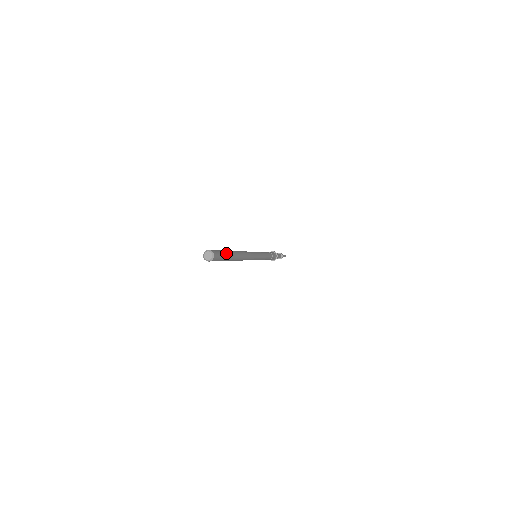
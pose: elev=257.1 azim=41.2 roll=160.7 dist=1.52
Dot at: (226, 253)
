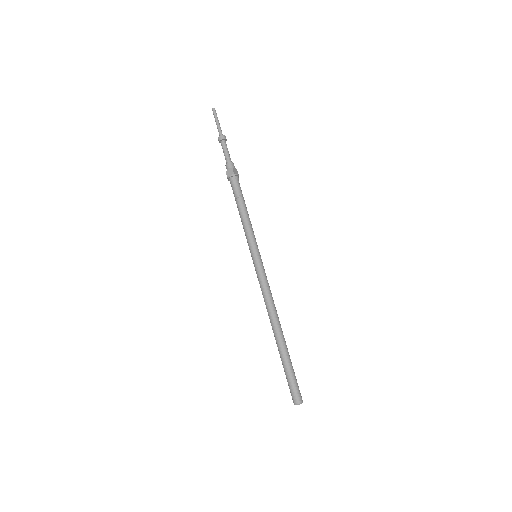
Dot at: (293, 369)
